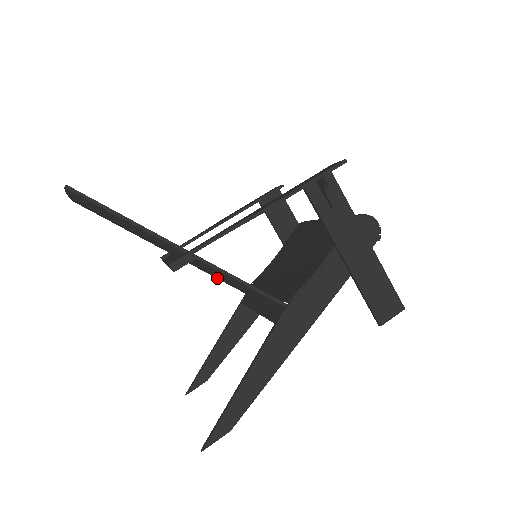
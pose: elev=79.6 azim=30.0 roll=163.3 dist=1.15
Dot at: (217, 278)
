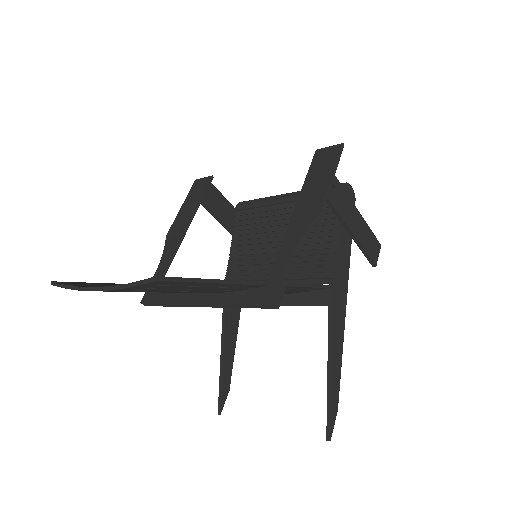
Dot at: occluded
